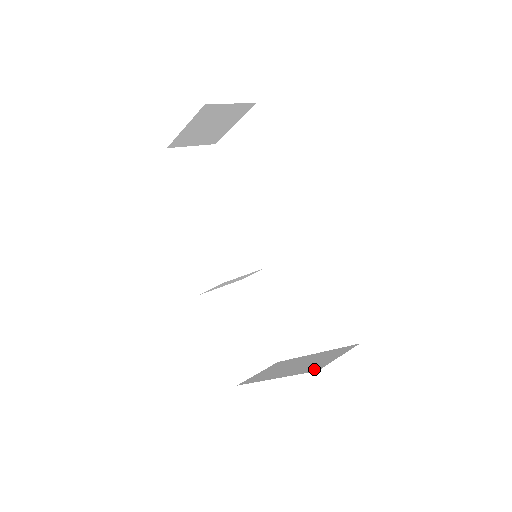
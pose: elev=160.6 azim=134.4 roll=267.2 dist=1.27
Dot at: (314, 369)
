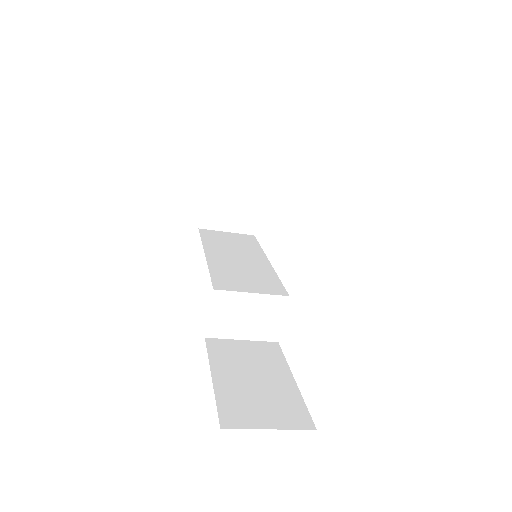
Dot at: occluded
